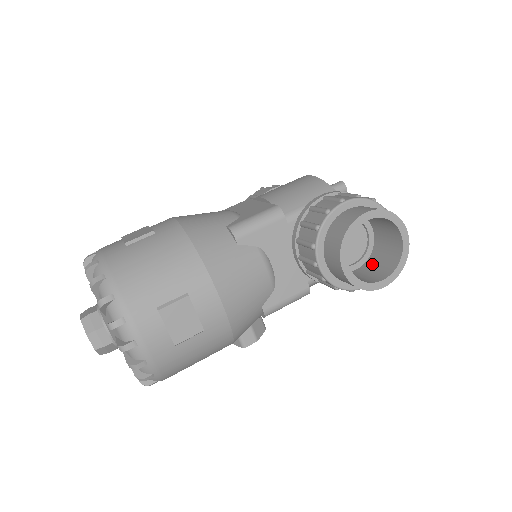
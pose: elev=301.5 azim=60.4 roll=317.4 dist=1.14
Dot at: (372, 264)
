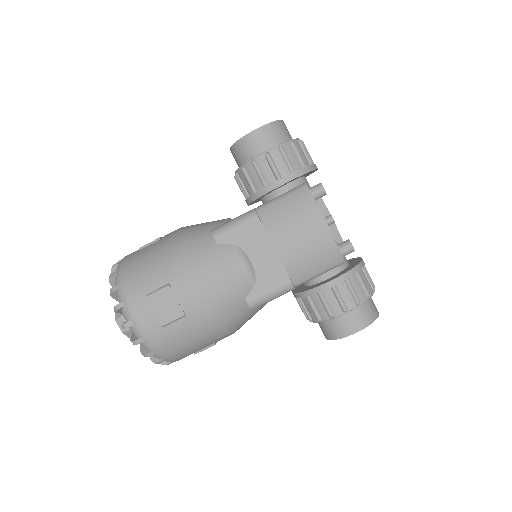
Dot at: occluded
